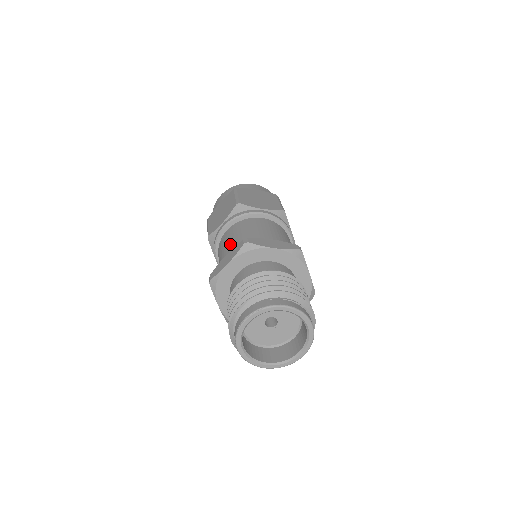
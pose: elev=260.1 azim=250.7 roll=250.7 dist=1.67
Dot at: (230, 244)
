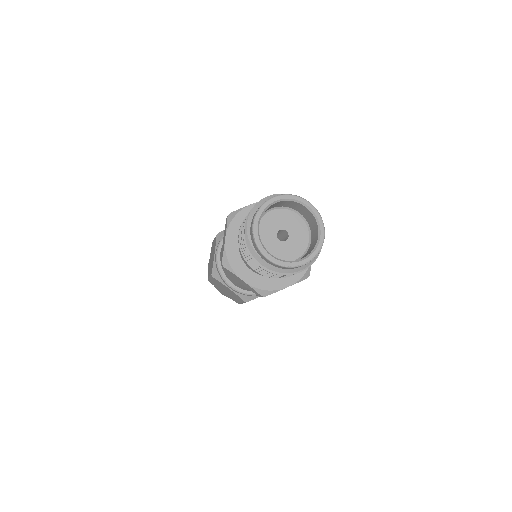
Dot at: occluded
